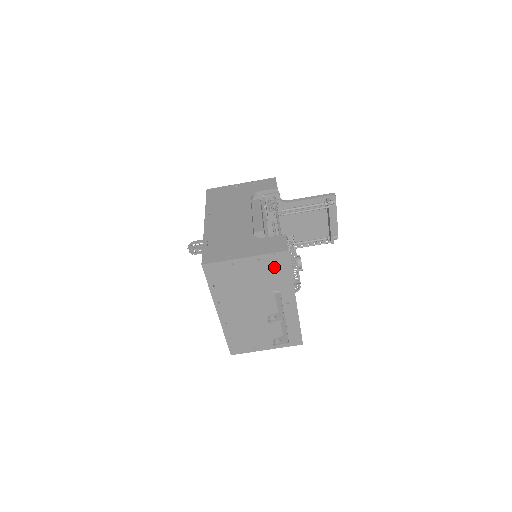
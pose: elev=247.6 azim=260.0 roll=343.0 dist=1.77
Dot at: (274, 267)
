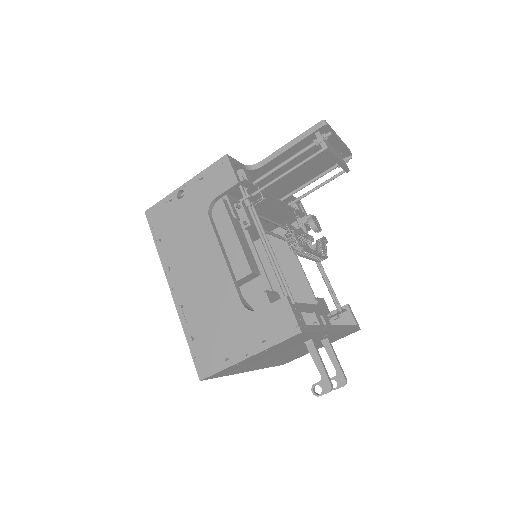
Dot at: (291, 341)
